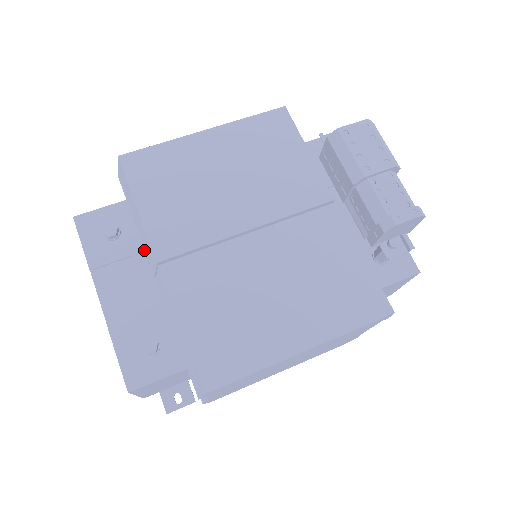
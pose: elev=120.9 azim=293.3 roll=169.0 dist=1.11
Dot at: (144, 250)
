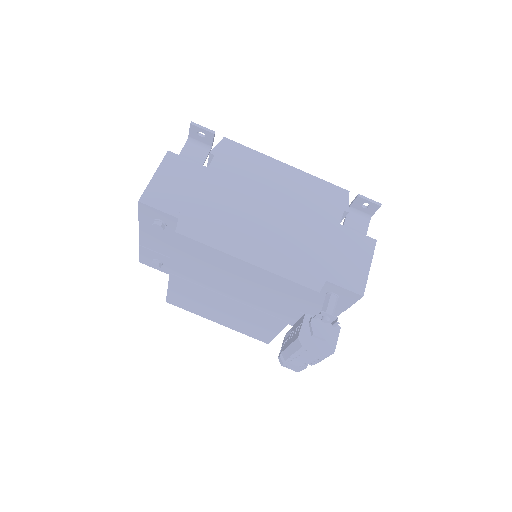
Dot at: occluded
